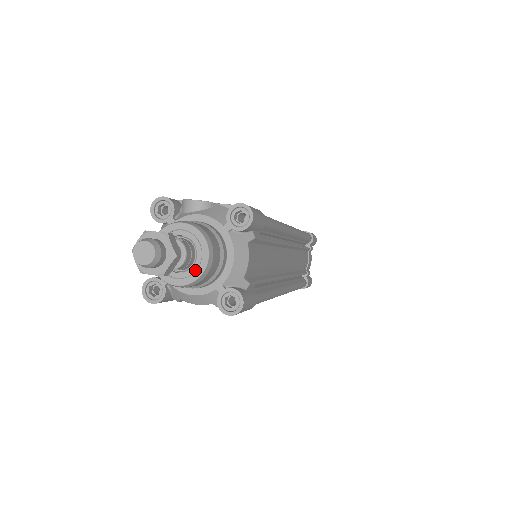
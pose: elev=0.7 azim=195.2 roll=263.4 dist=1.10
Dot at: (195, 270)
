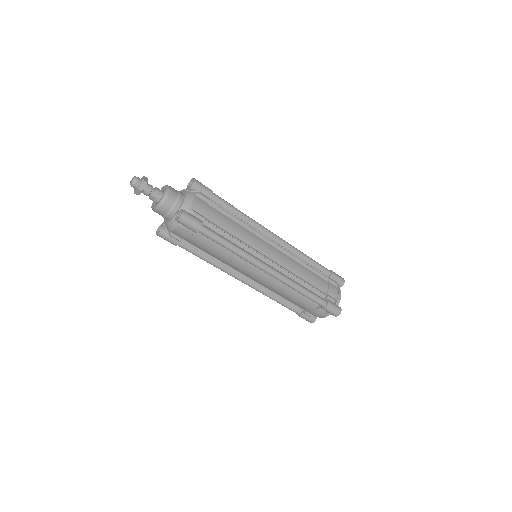
Dot at: (162, 199)
